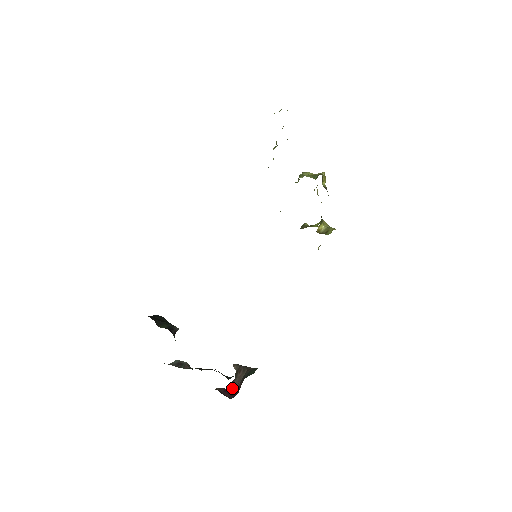
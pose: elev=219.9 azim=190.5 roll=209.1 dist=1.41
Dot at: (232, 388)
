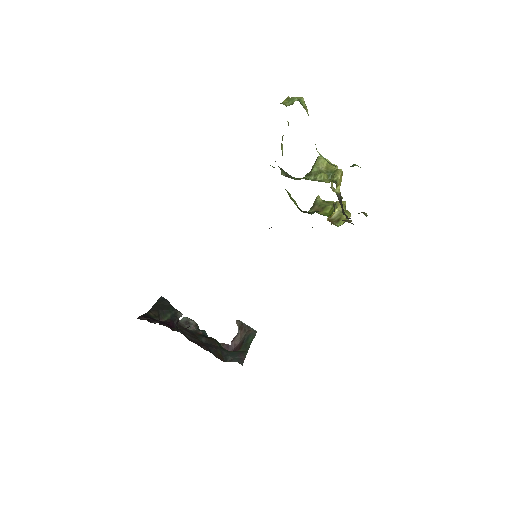
Dot at: (234, 344)
